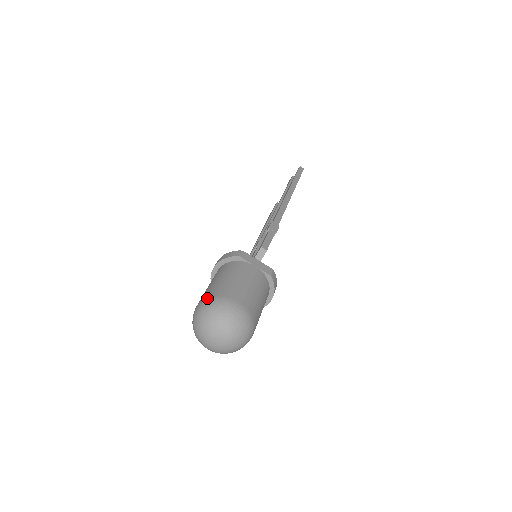
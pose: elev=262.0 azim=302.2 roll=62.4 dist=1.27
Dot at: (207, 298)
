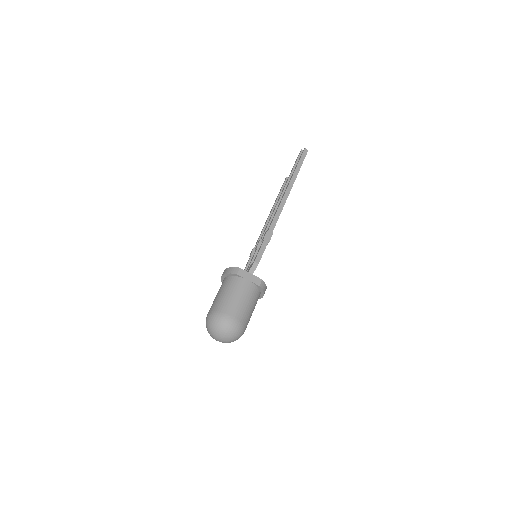
Dot at: (213, 312)
